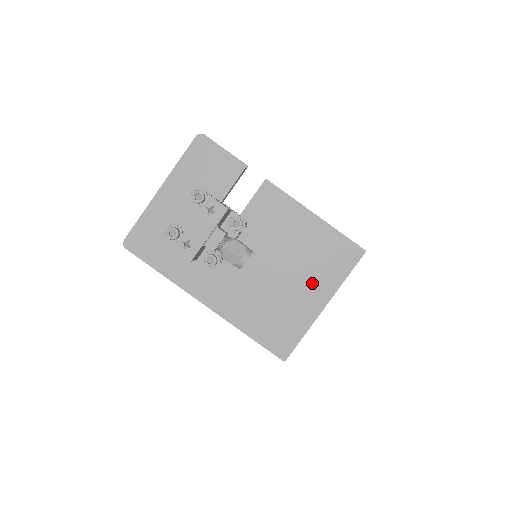
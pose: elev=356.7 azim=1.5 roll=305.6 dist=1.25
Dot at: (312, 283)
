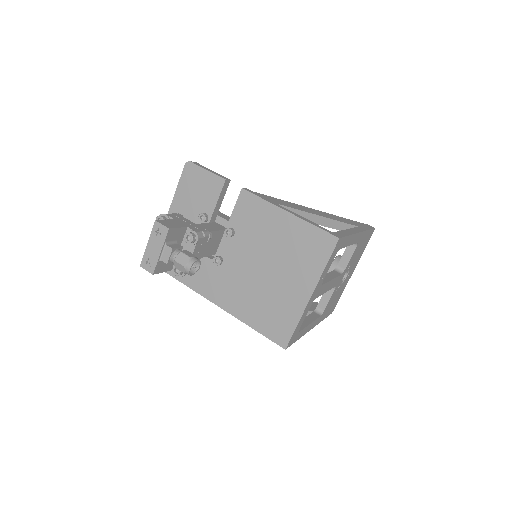
Dot at: (296, 275)
